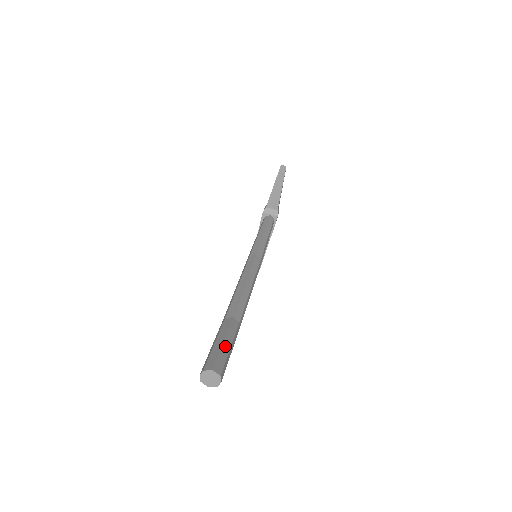
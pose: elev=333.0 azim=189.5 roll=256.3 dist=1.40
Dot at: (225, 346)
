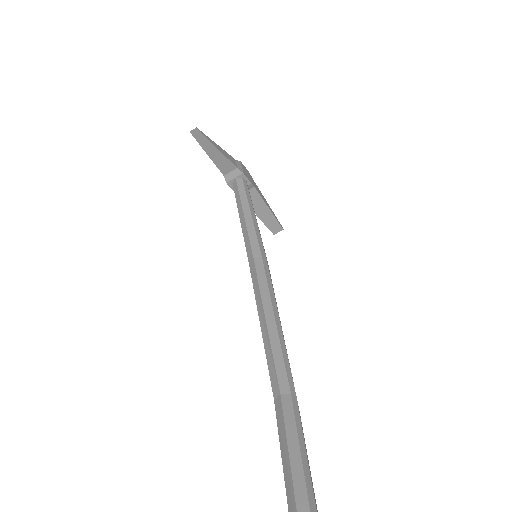
Dot at: (294, 461)
